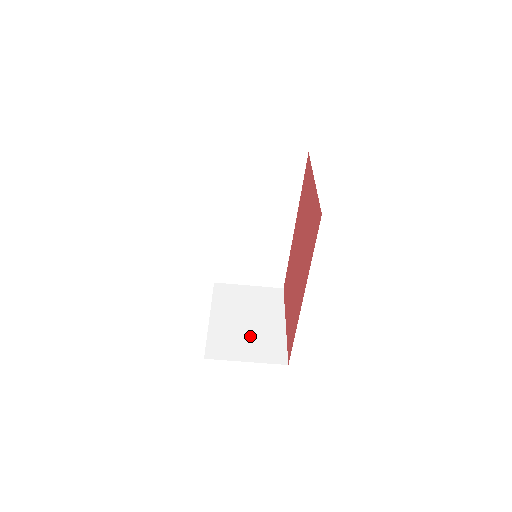
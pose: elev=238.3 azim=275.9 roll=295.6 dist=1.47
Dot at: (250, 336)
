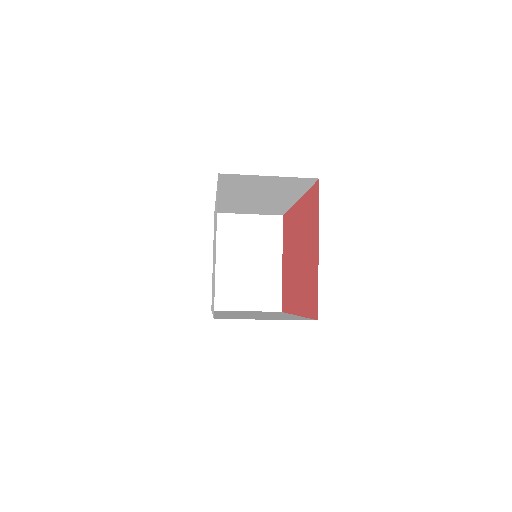
Dot at: (250, 282)
